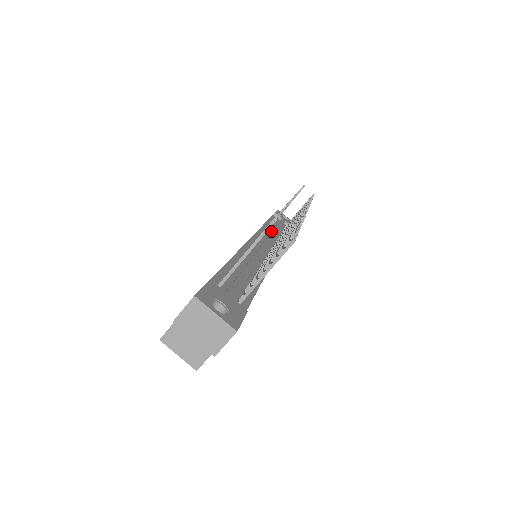
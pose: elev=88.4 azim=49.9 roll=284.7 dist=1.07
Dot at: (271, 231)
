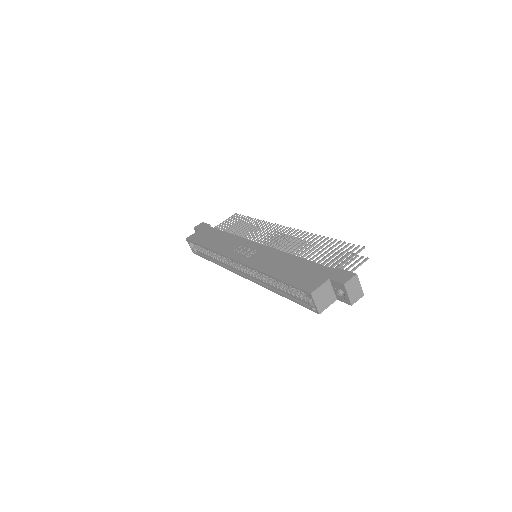
Dot at: occluded
